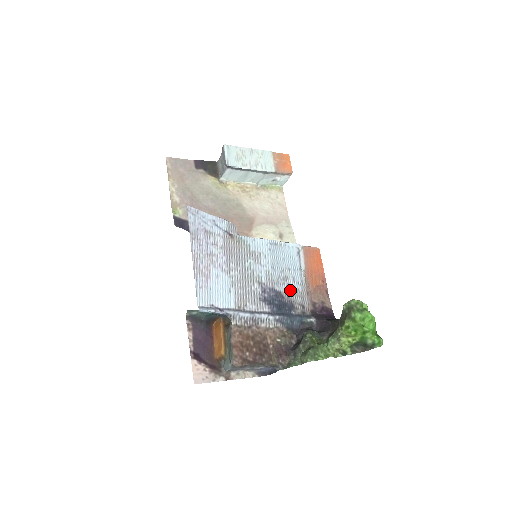
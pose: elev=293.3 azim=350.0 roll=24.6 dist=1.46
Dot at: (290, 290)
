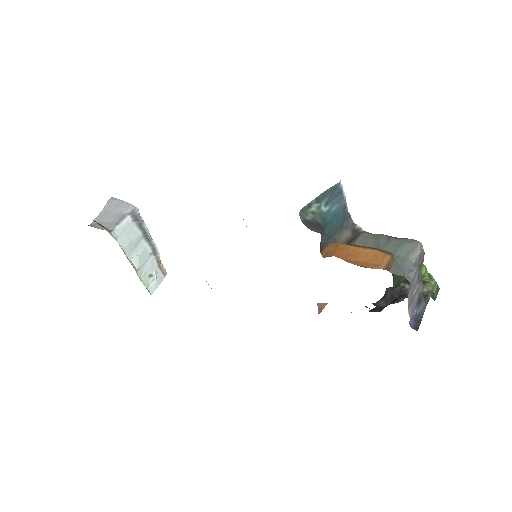
Dot at: occluded
